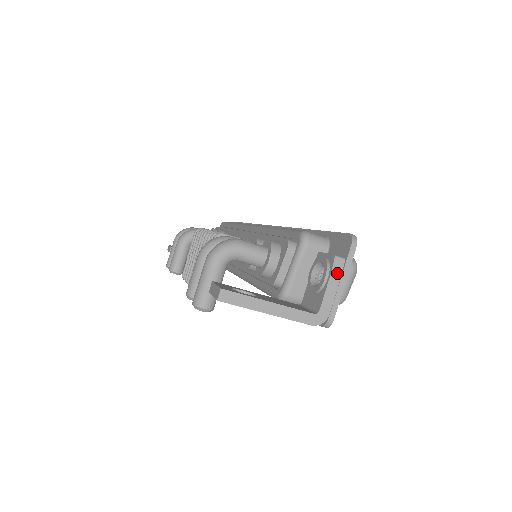
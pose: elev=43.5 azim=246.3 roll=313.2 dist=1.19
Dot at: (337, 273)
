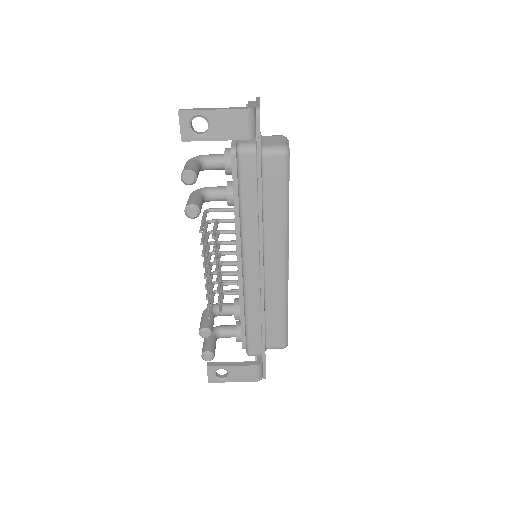
Dot at: (252, 101)
